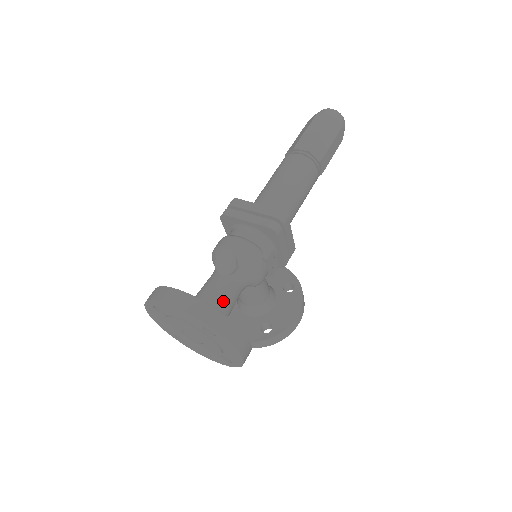
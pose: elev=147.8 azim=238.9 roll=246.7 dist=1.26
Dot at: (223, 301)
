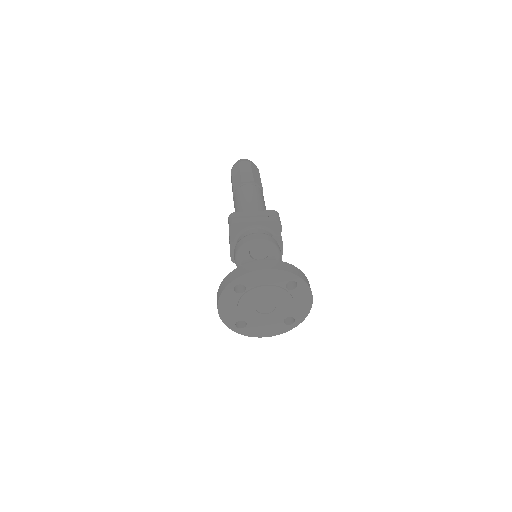
Dot at: occluded
